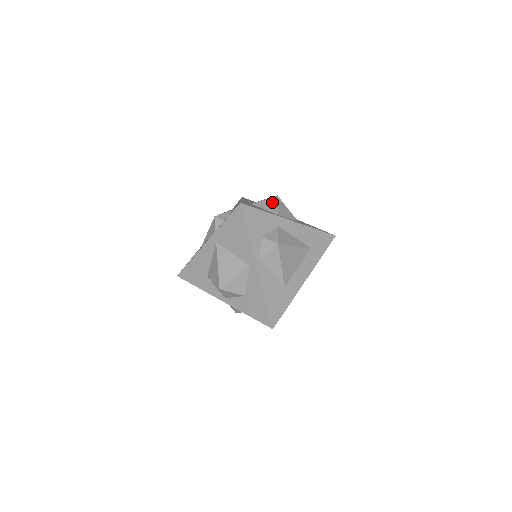
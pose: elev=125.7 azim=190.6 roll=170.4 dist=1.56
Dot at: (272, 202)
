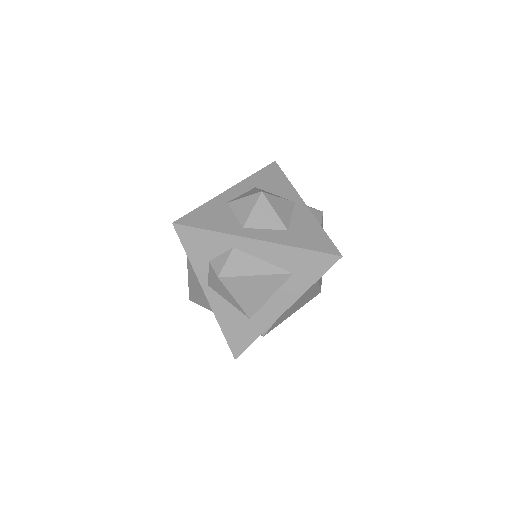
Dot at: (249, 203)
